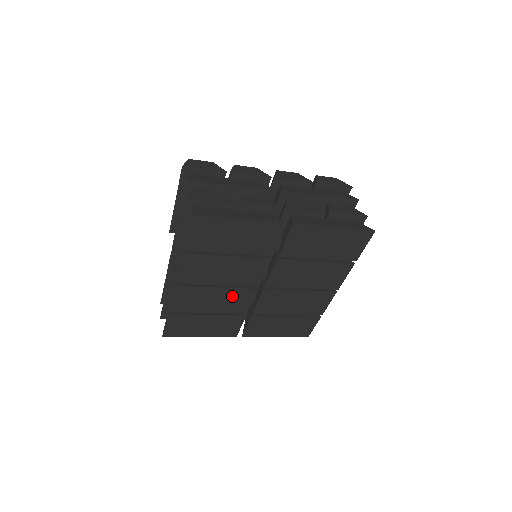
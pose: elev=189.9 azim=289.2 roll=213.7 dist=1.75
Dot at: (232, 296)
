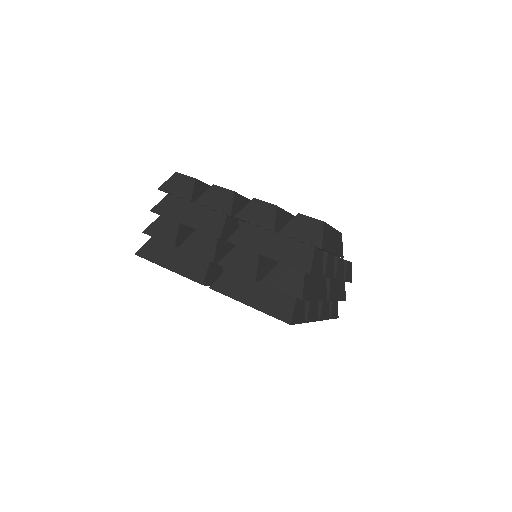
Dot at: occluded
